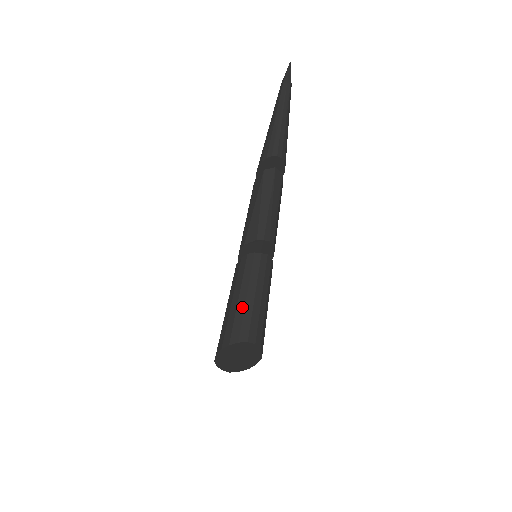
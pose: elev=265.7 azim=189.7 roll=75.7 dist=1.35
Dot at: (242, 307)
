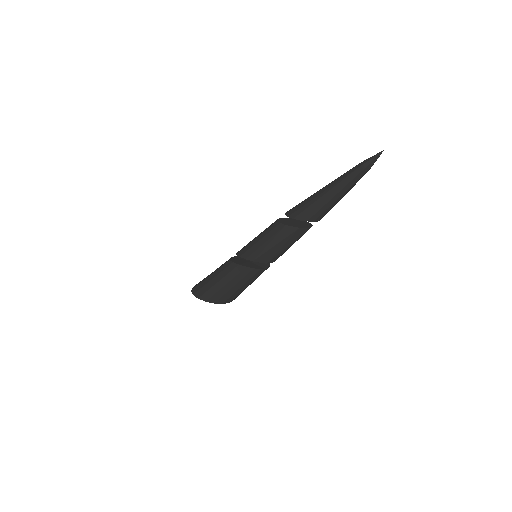
Dot at: (234, 291)
